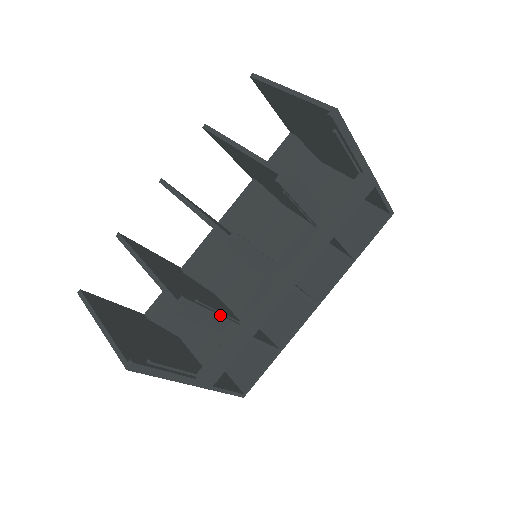
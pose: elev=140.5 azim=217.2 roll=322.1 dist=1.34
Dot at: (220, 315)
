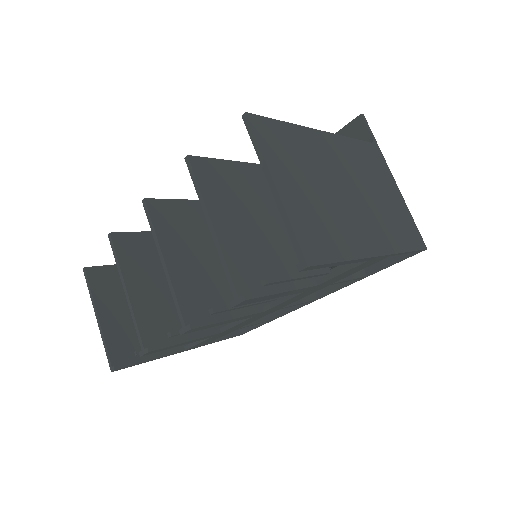
Dot at: (194, 340)
